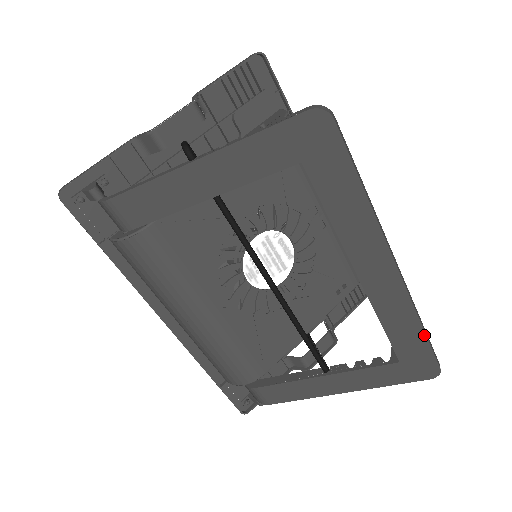
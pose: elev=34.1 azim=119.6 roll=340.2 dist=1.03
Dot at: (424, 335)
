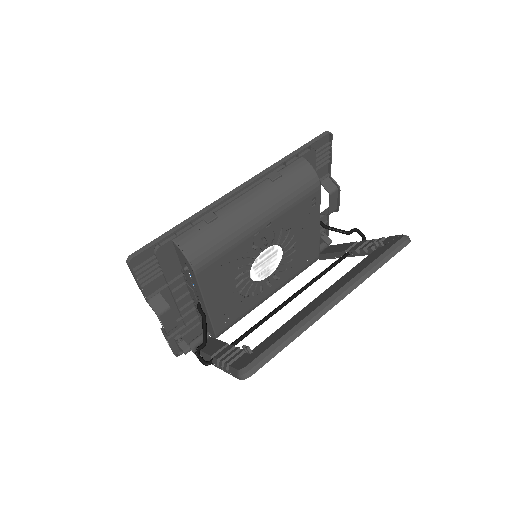
Dot at: occluded
